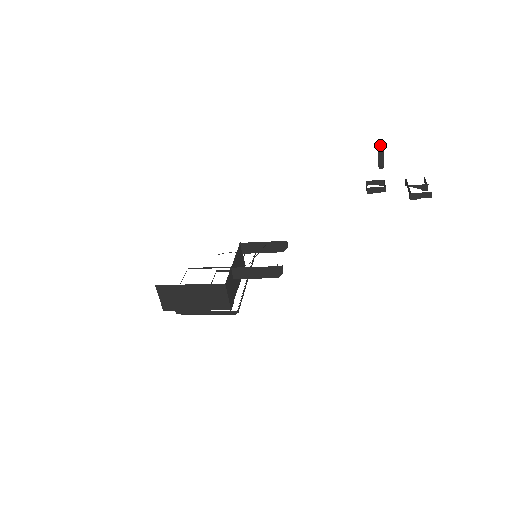
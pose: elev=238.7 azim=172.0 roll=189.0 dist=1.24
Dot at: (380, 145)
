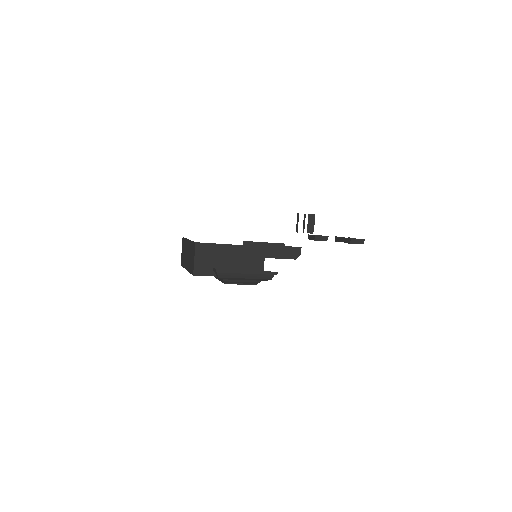
Dot at: (310, 216)
